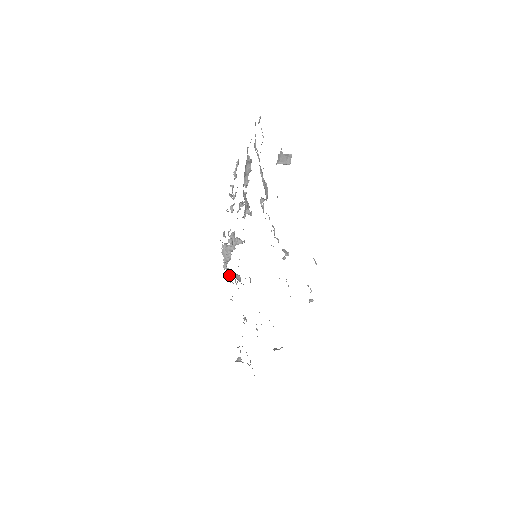
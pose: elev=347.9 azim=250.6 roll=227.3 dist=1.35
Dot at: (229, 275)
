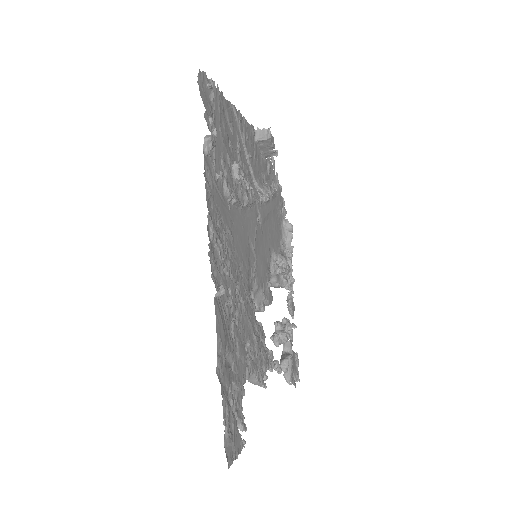
Dot at: occluded
